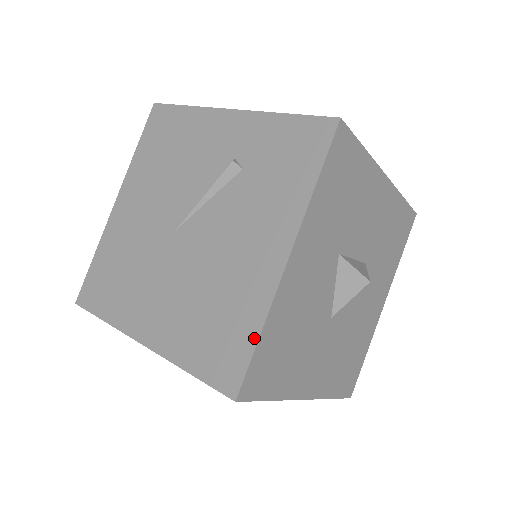
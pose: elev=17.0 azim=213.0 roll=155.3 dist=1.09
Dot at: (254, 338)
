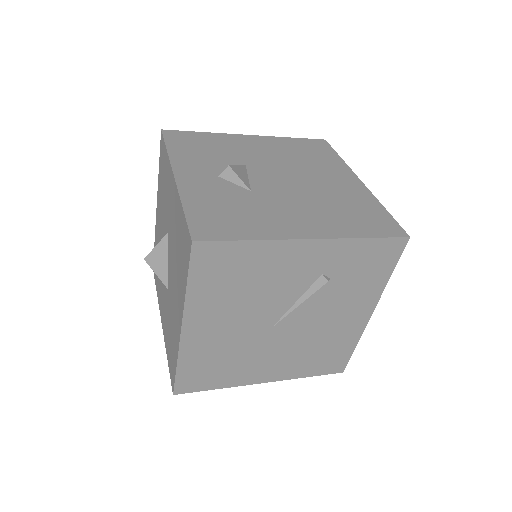
Dot at: (352, 350)
